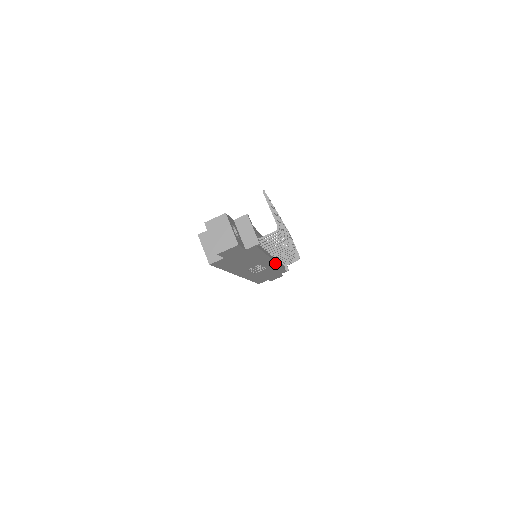
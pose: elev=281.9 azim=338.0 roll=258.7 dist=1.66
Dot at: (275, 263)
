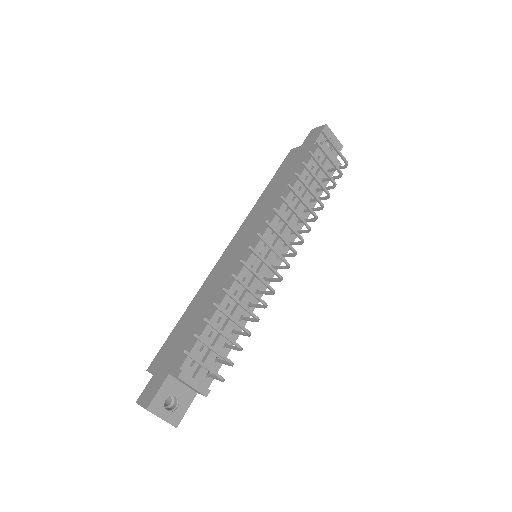
Dot at: (286, 252)
